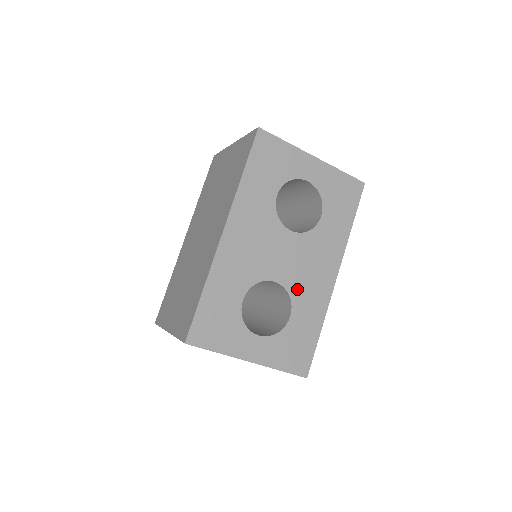
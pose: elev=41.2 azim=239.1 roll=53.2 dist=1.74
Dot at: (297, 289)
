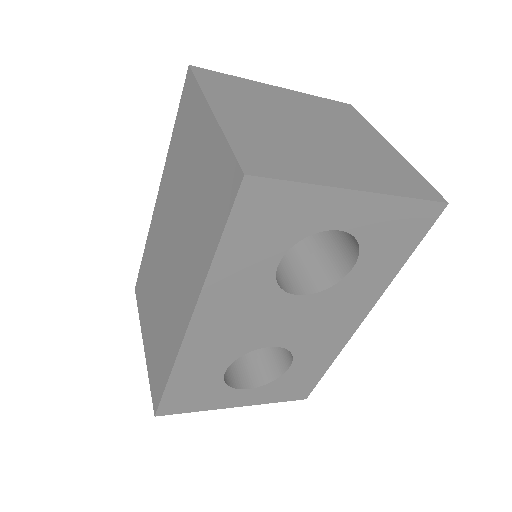
Dot at: (302, 344)
